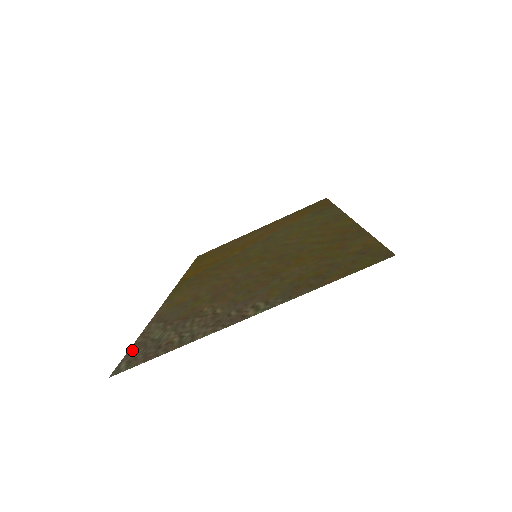
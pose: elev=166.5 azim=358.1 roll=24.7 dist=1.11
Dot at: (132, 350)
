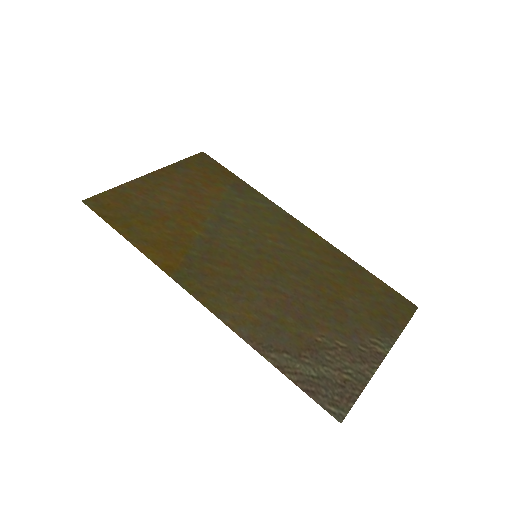
Dot at: (310, 391)
